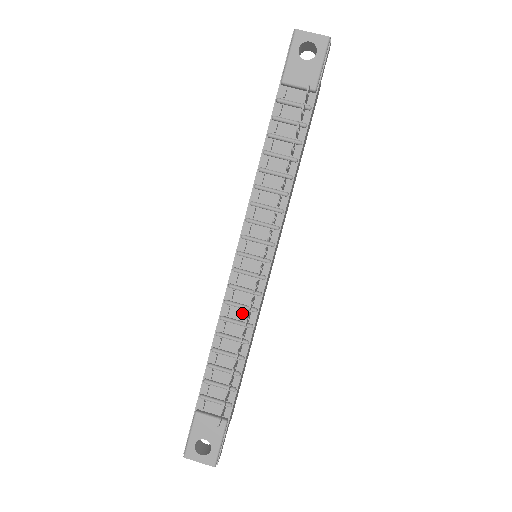
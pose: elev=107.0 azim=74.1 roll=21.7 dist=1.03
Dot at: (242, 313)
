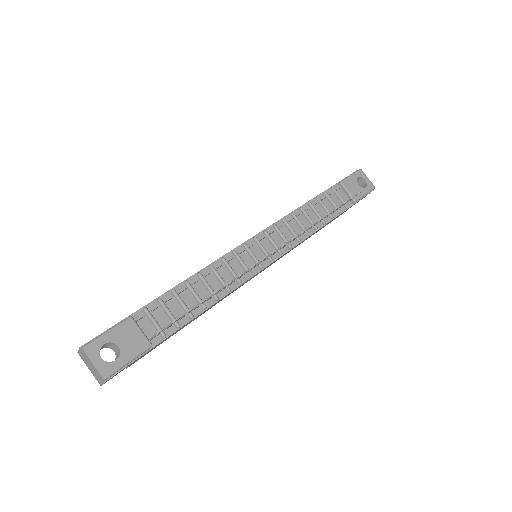
Dot at: (228, 276)
